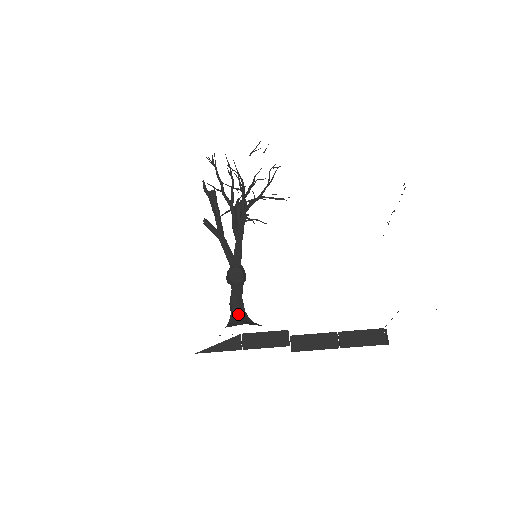
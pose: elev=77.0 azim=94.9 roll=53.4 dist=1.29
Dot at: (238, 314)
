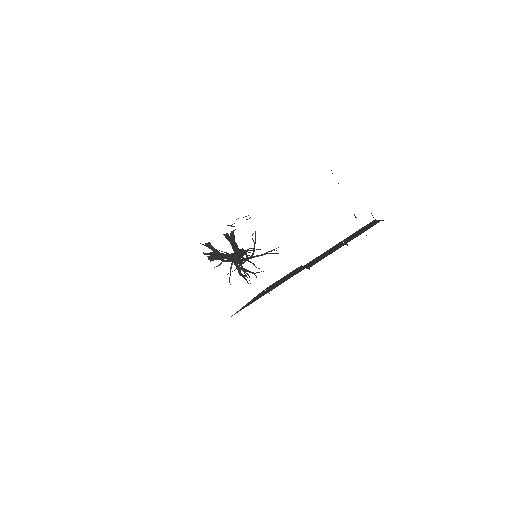
Dot at: occluded
